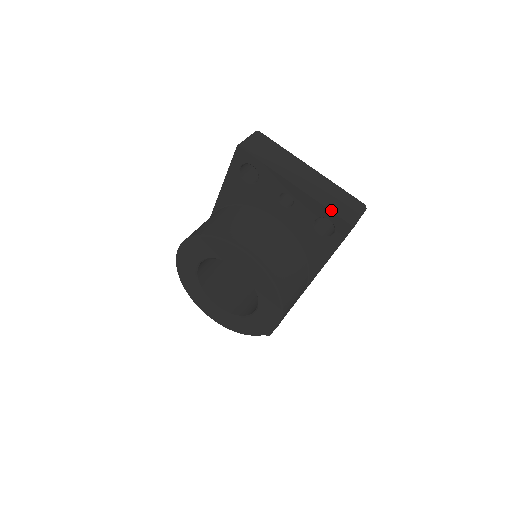
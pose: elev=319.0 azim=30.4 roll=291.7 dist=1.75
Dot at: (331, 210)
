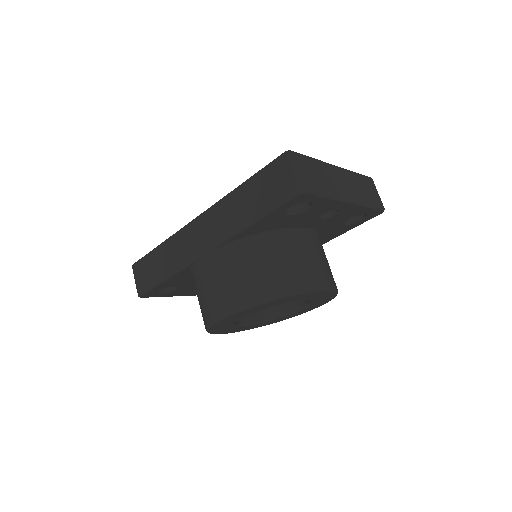
Dot at: (373, 208)
